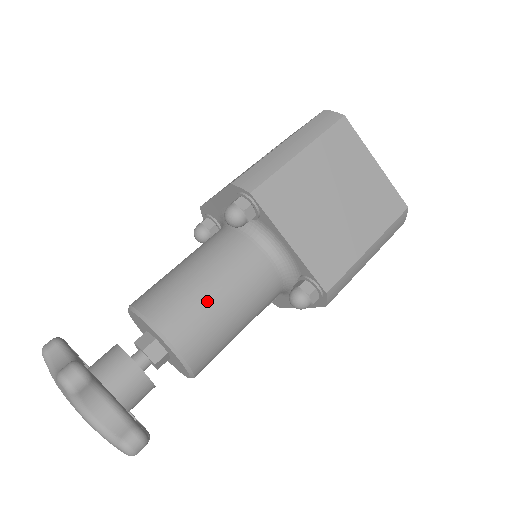
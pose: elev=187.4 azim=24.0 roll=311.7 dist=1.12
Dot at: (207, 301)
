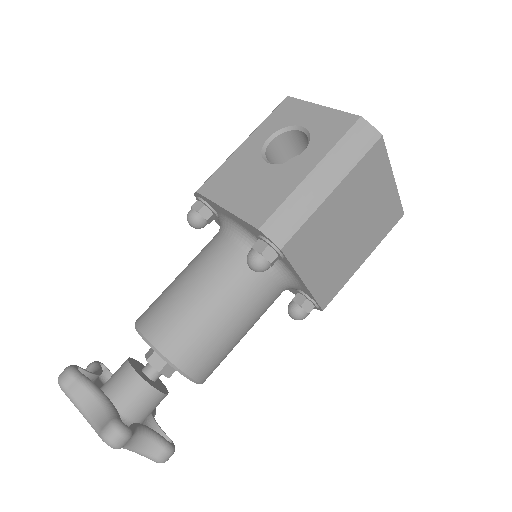
Dot at: (224, 337)
